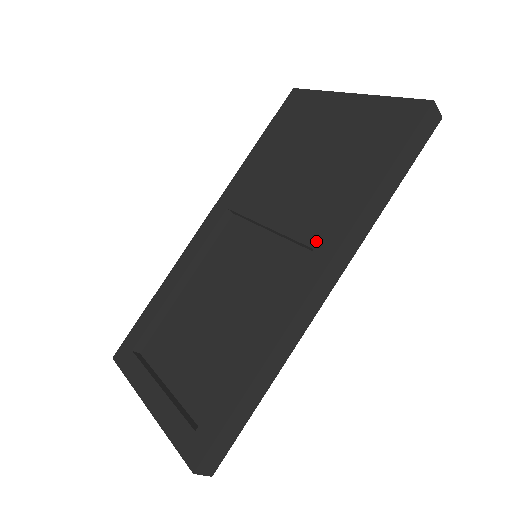
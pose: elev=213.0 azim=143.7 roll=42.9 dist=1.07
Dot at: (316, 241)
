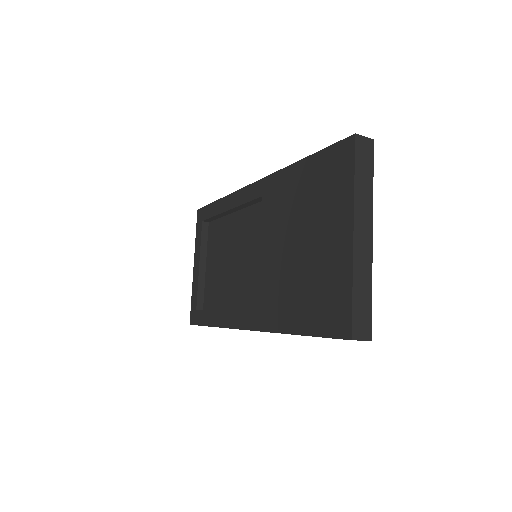
Dot at: (260, 309)
